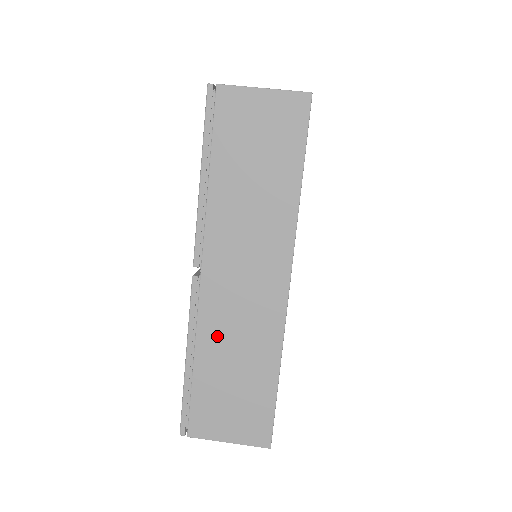
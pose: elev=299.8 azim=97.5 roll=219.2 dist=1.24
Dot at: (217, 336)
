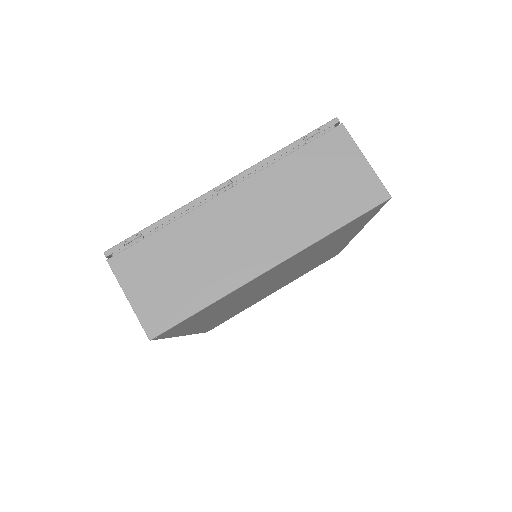
Dot at: occluded
